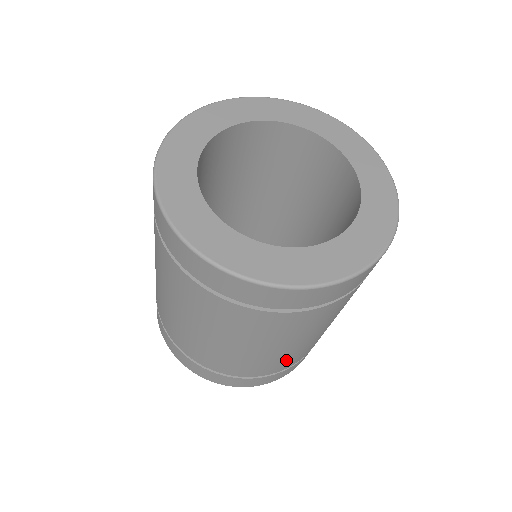
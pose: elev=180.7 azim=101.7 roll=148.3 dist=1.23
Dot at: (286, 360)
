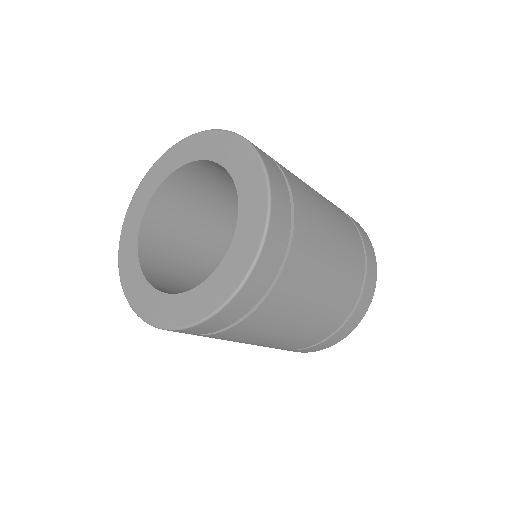
Dot at: occluded
